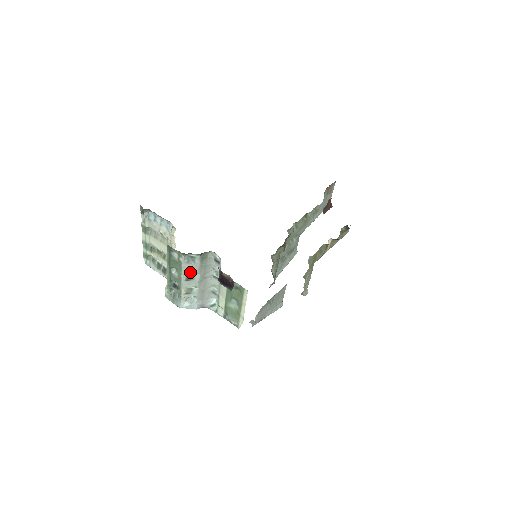
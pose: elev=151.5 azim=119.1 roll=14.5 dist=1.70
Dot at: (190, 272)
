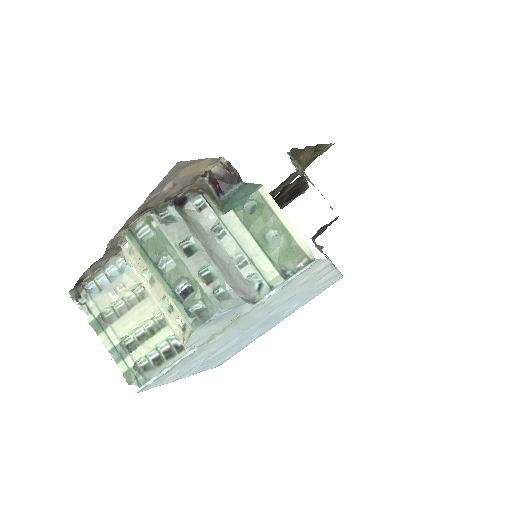
Dot at: (183, 239)
